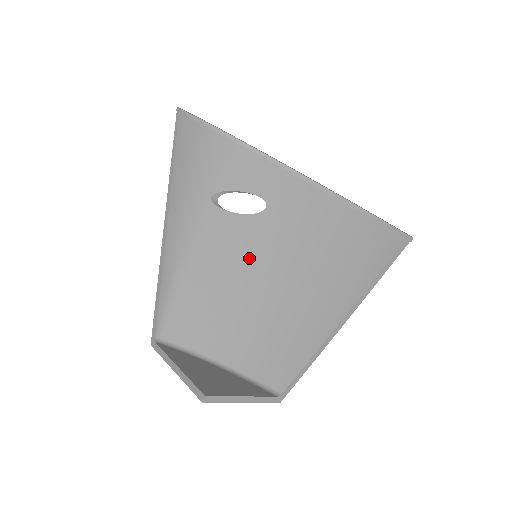
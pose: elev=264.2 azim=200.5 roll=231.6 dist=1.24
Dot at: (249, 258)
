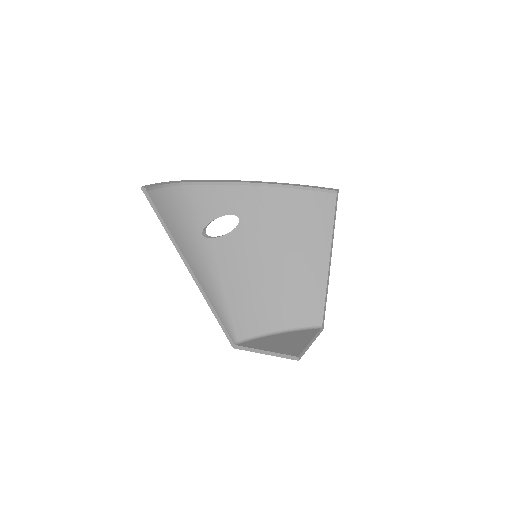
Dot at: (251, 259)
